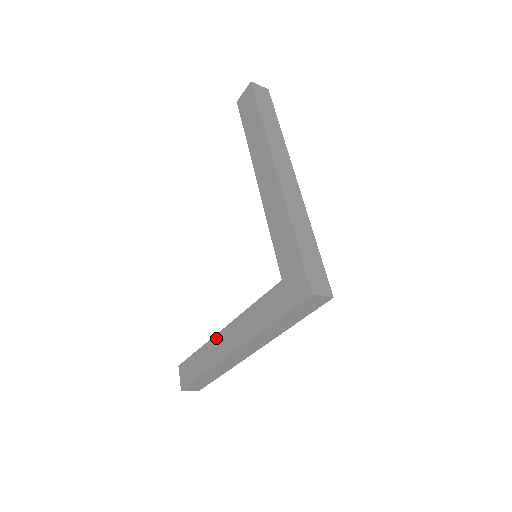
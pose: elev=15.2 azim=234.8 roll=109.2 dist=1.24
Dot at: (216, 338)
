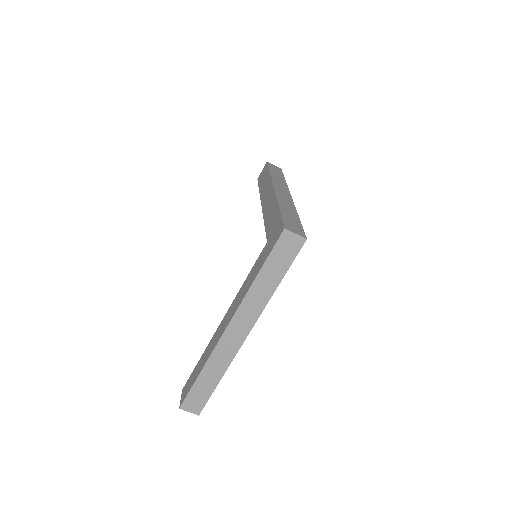
Dot at: (215, 333)
